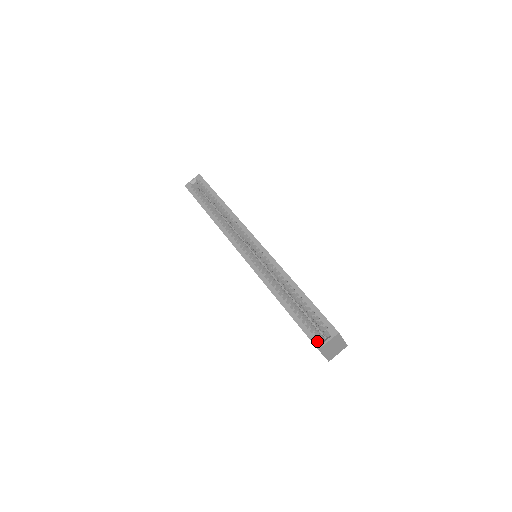
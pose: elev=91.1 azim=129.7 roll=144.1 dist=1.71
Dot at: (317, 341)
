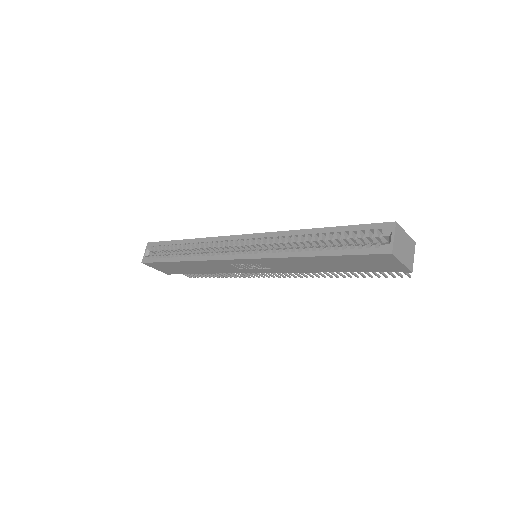
Dot at: (383, 248)
